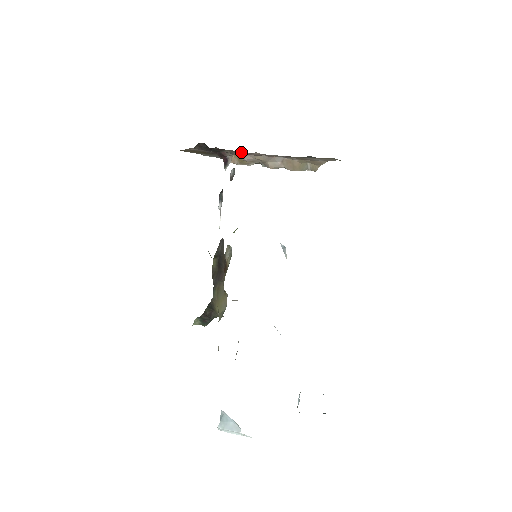
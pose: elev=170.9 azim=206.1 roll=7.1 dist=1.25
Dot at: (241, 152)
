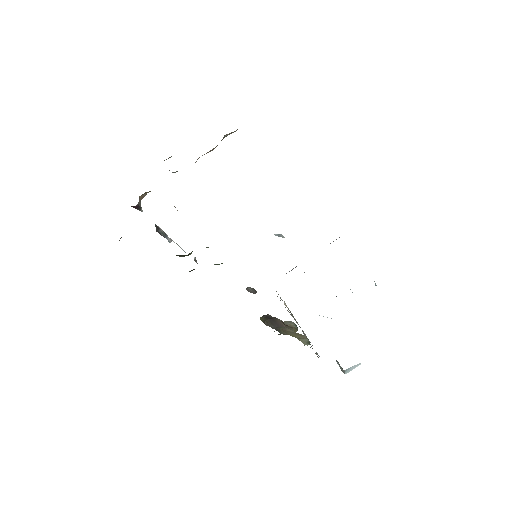
Dot at: occluded
